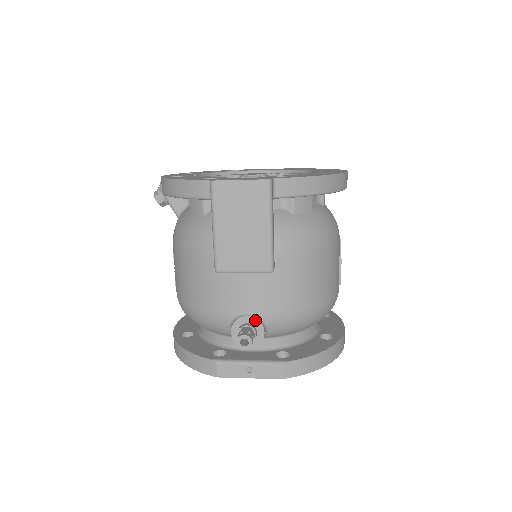
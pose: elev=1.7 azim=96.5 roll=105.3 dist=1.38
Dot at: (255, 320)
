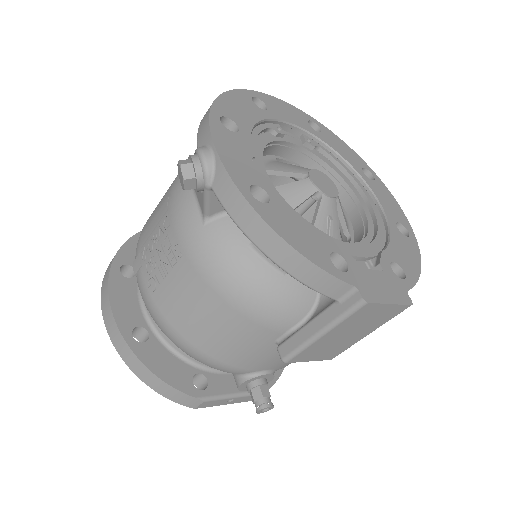
Dot at: (272, 376)
